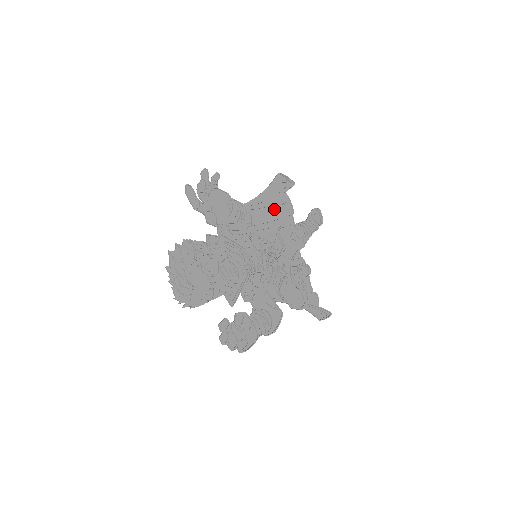
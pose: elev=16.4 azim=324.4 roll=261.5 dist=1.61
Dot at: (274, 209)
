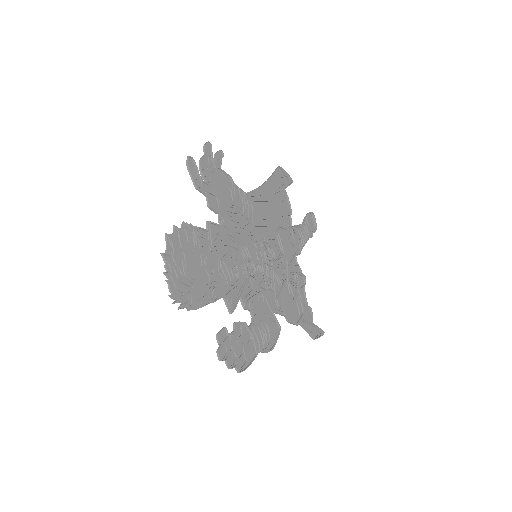
Dot at: (274, 205)
